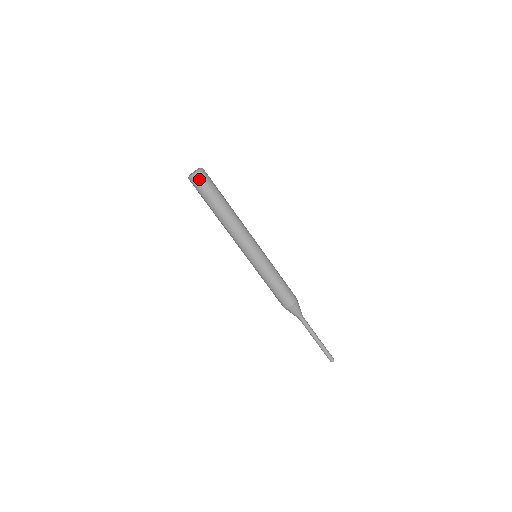
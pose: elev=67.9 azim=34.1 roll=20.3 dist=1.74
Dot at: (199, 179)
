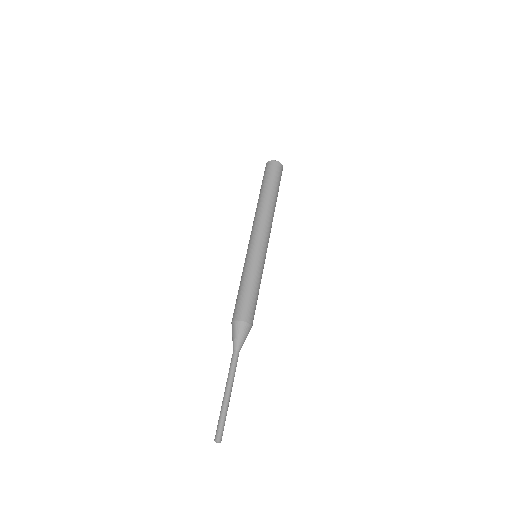
Dot at: (273, 165)
